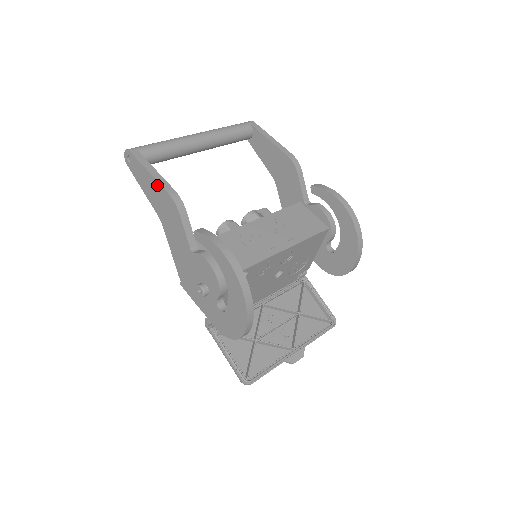
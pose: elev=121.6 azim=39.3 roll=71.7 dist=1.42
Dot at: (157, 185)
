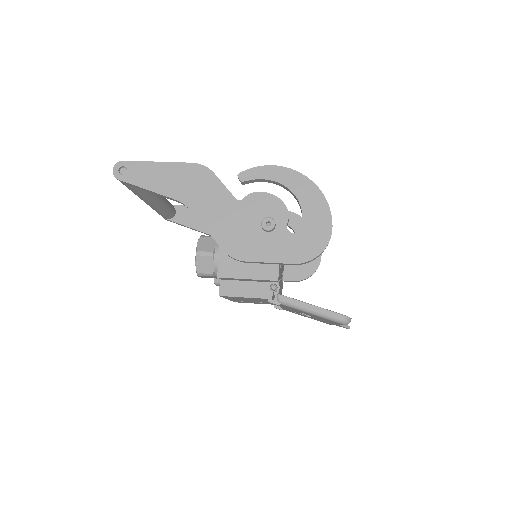
Dot at: (174, 166)
